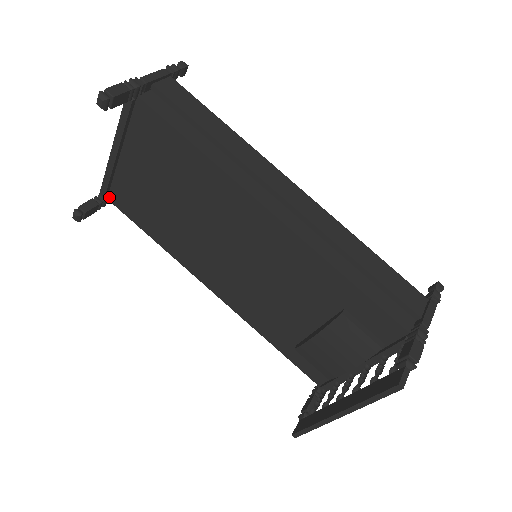
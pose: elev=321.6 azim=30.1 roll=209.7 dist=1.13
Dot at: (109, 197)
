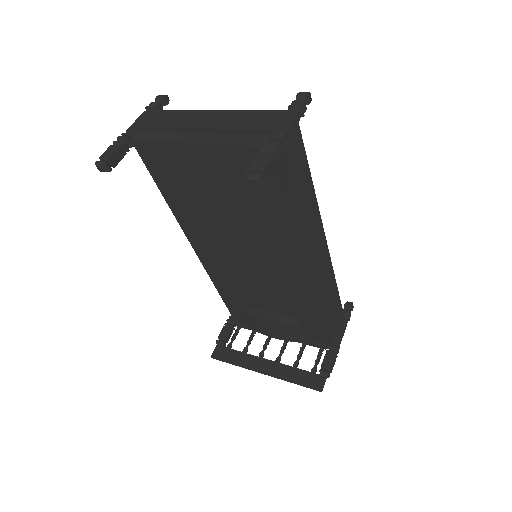
Dot at: (138, 146)
